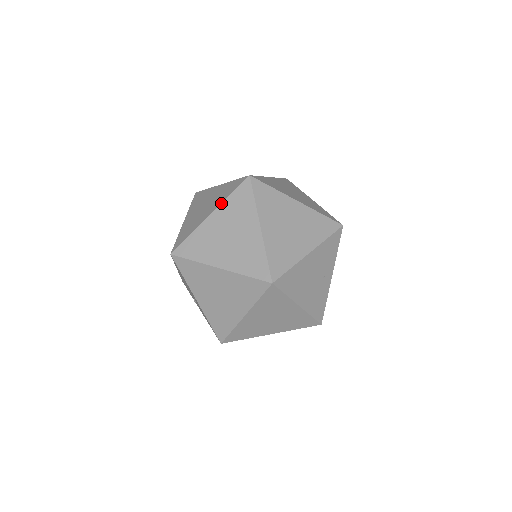
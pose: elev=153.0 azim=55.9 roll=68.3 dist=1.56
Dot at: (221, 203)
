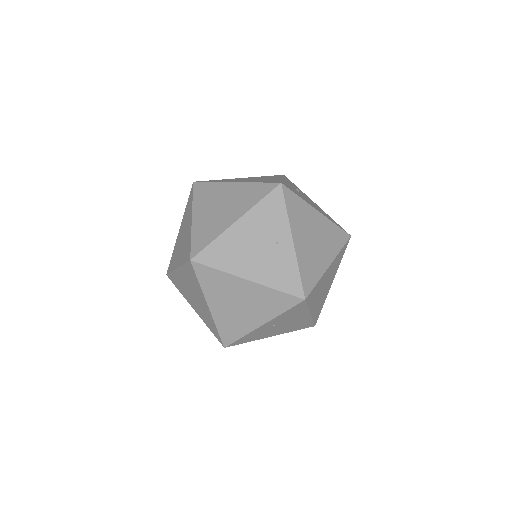
Dot at: (183, 216)
